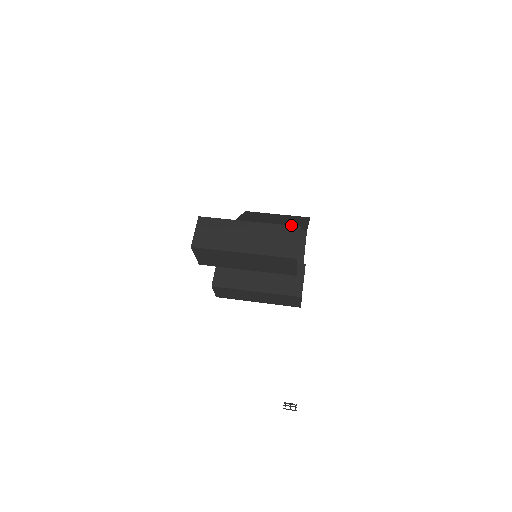
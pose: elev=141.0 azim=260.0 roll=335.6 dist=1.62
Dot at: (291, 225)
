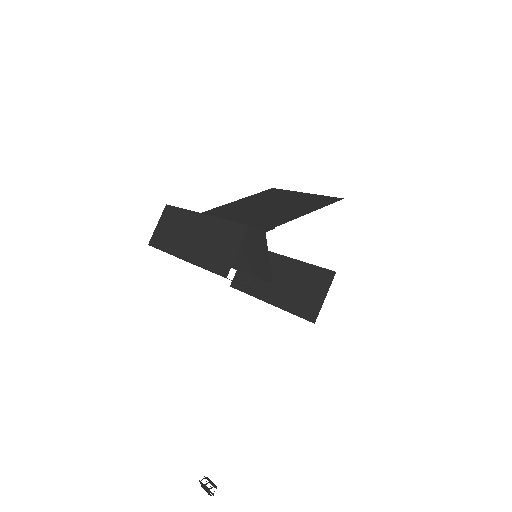
Dot at: (269, 218)
